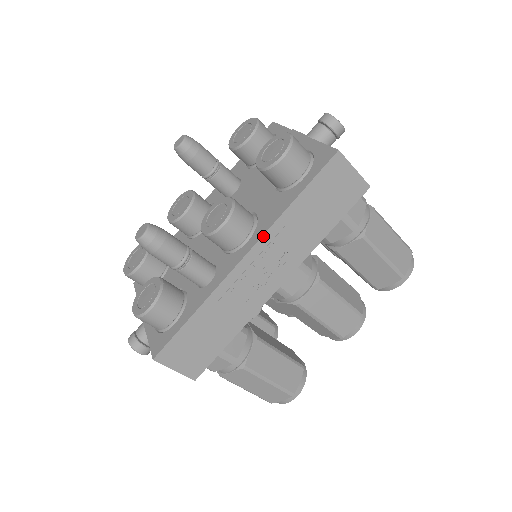
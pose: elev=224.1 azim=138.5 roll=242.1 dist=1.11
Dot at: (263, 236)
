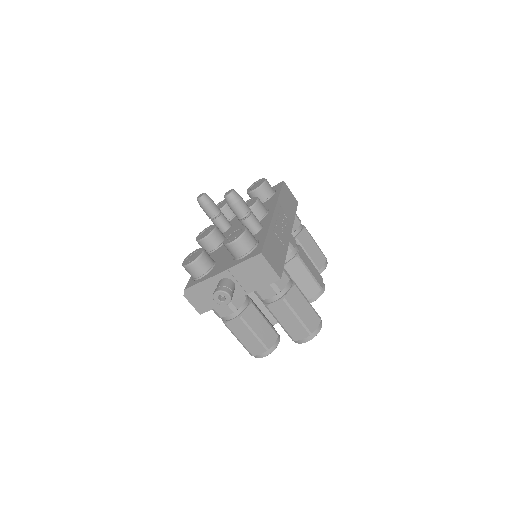
Dot at: (276, 205)
